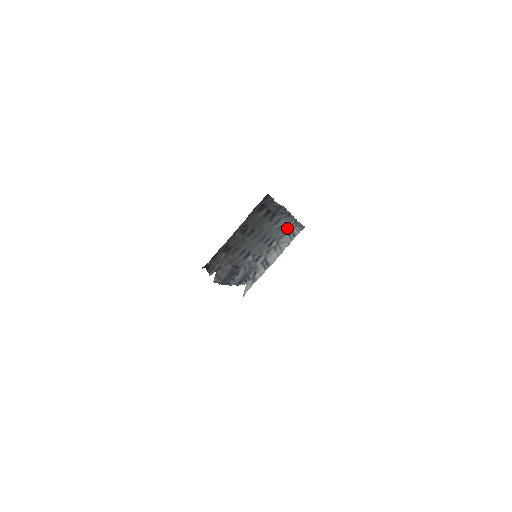
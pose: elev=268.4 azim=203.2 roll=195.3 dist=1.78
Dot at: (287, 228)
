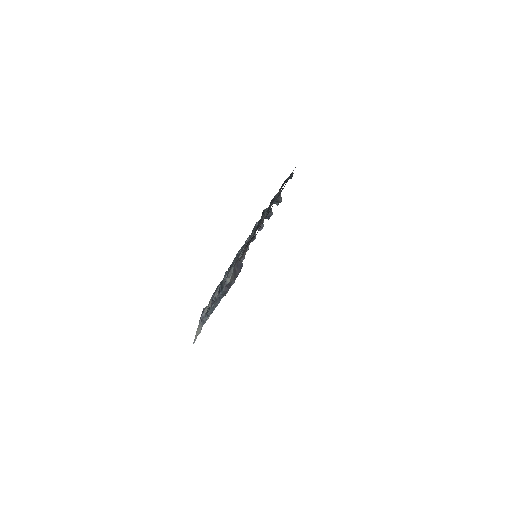
Dot at: occluded
